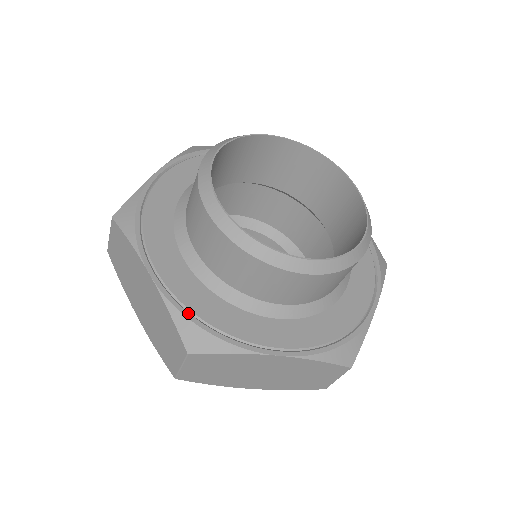
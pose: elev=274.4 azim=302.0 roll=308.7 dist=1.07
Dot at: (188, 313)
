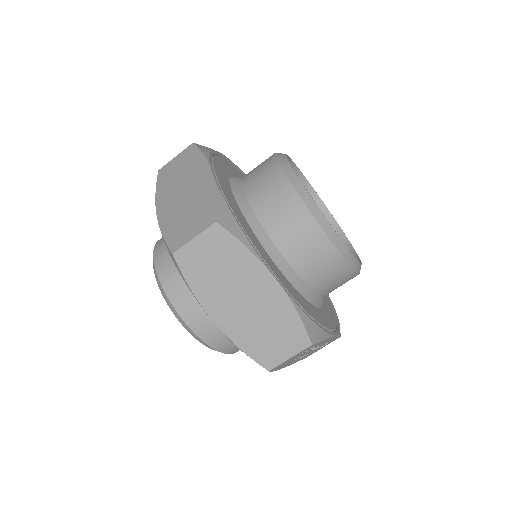
Dot at: (229, 205)
